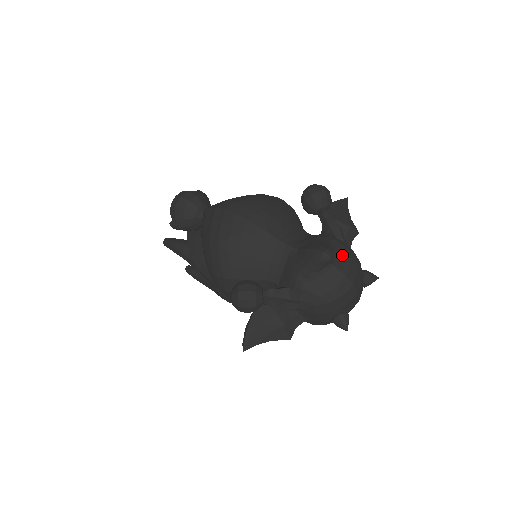
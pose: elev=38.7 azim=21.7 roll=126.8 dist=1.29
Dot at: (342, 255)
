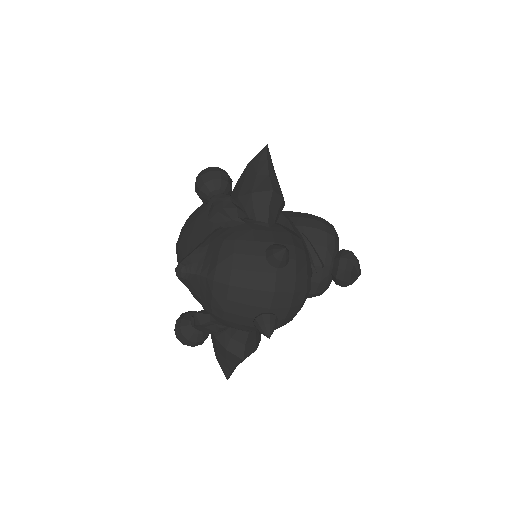
Dot at: (212, 253)
